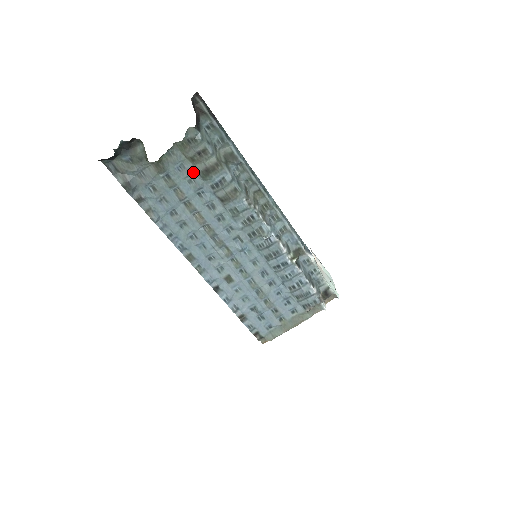
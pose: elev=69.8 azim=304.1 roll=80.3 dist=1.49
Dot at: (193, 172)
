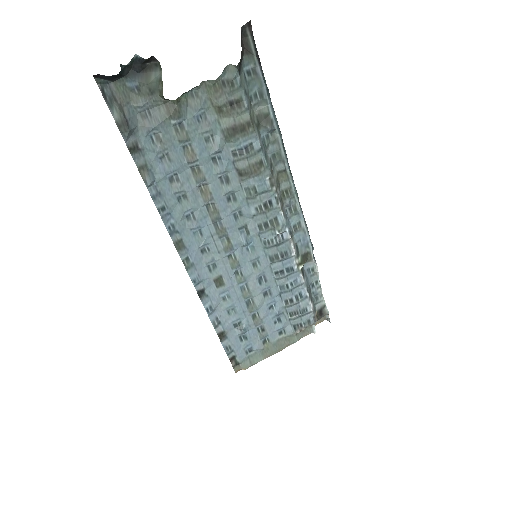
Dot at: (215, 127)
